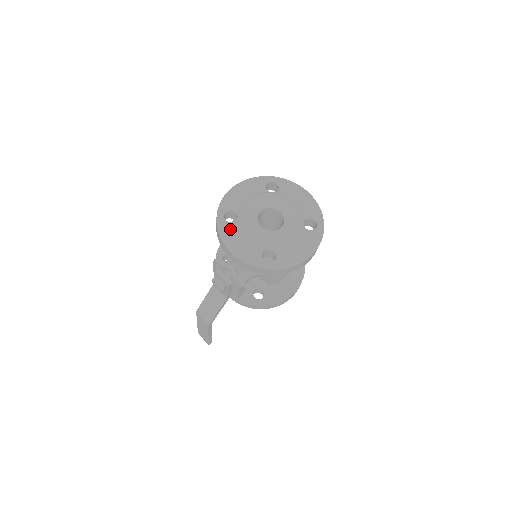
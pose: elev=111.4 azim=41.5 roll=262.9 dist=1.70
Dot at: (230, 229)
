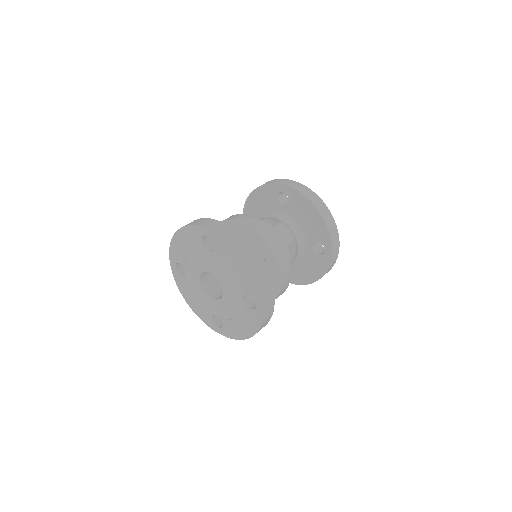
Dot at: (183, 283)
